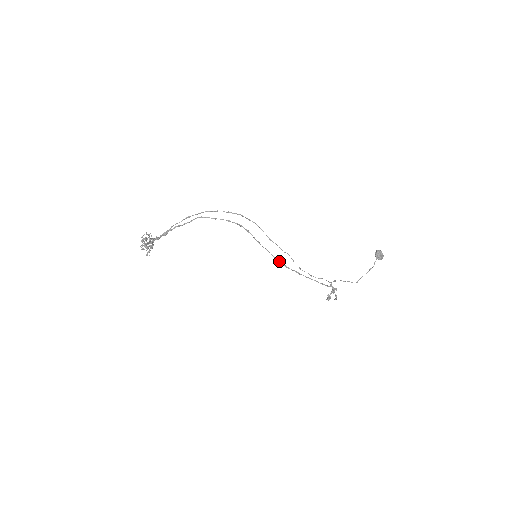
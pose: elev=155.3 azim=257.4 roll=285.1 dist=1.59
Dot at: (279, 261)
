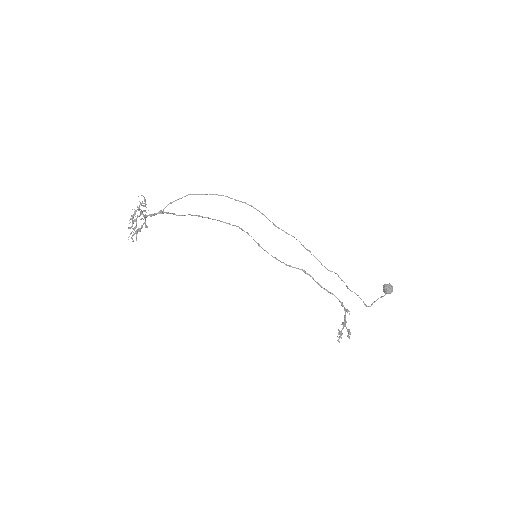
Dot at: (282, 262)
